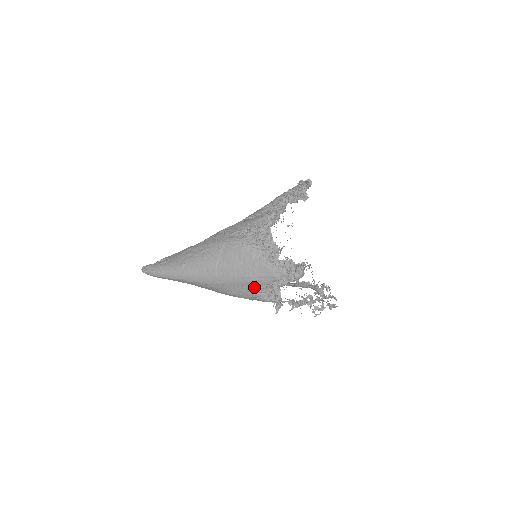
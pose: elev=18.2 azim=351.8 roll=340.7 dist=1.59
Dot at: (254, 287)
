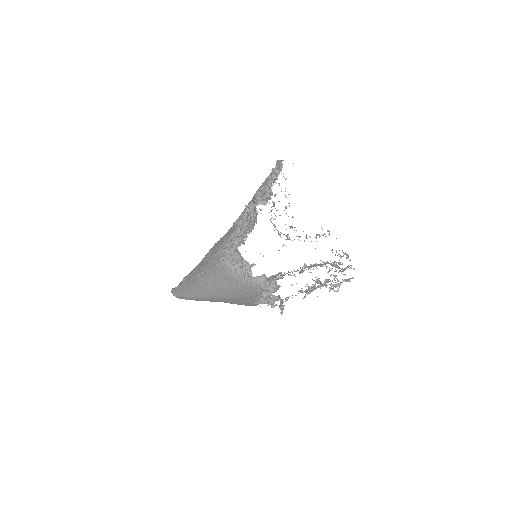
Dot at: (249, 300)
